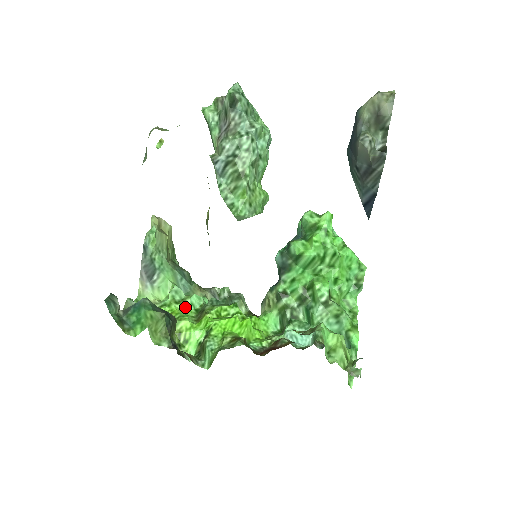
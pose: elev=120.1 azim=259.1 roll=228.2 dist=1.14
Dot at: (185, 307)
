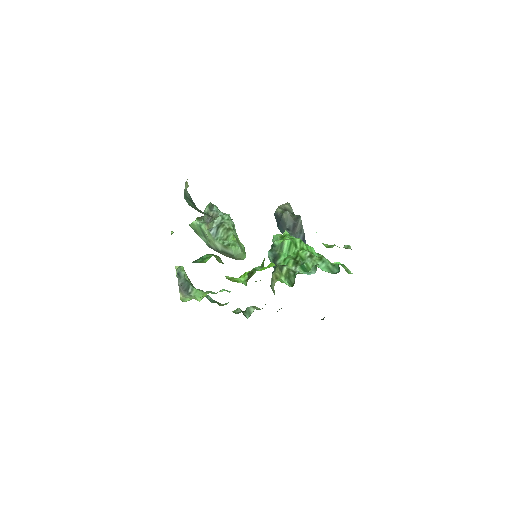
Dot at: occluded
